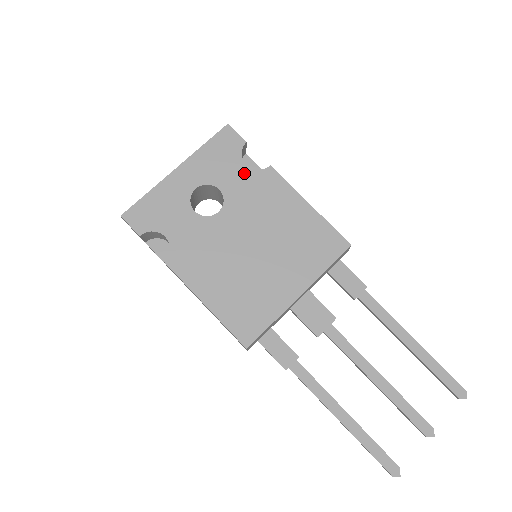
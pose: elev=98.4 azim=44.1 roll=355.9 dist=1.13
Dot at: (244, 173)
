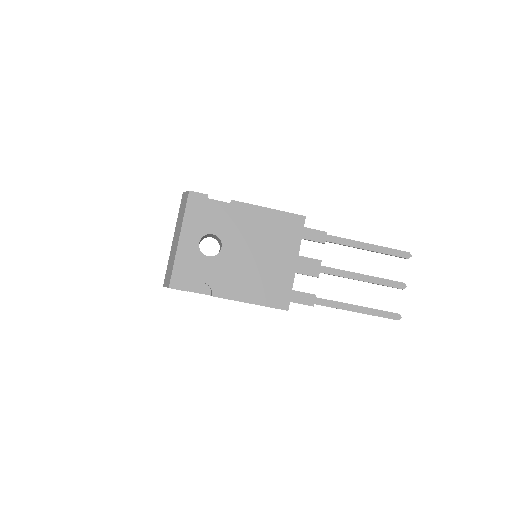
Dot at: (220, 215)
